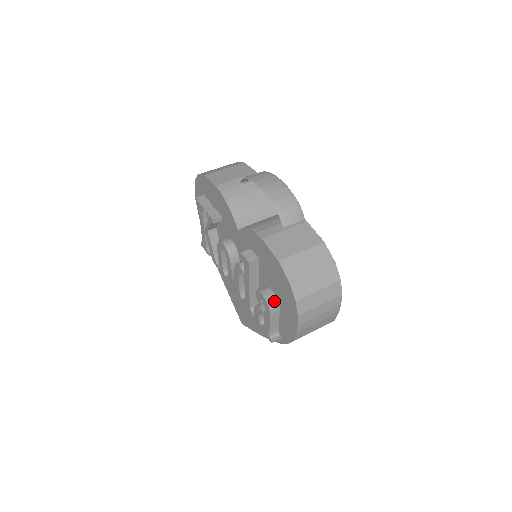
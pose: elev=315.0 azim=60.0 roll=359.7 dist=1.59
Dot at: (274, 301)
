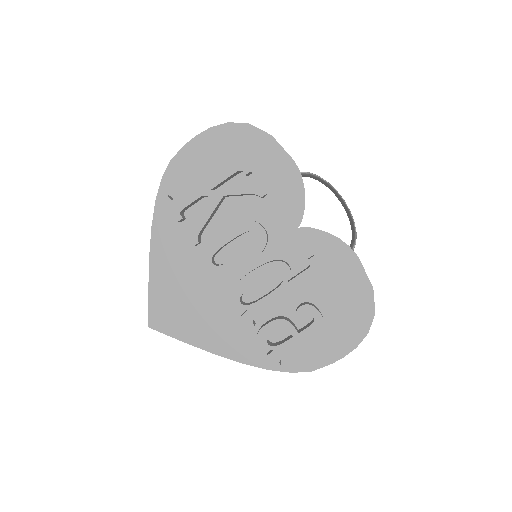
Dot at: occluded
